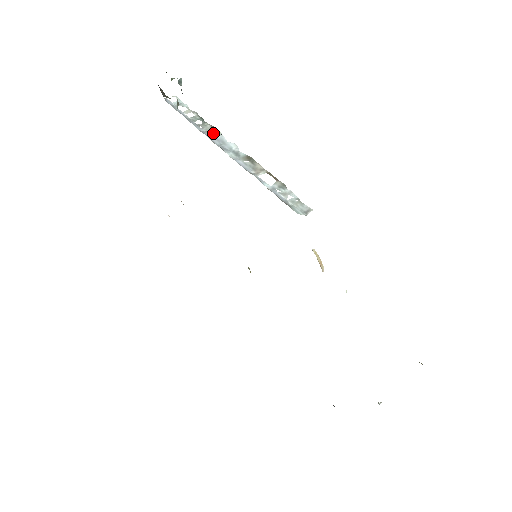
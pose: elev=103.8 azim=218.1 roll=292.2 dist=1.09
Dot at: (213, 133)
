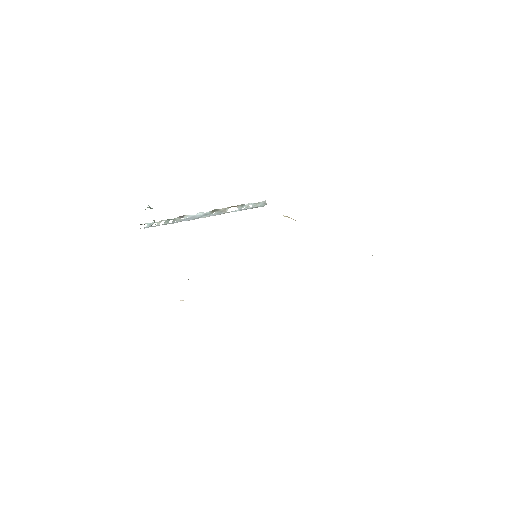
Dot at: (184, 218)
